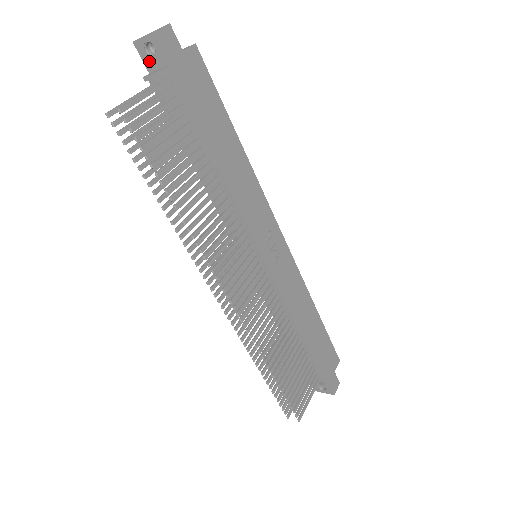
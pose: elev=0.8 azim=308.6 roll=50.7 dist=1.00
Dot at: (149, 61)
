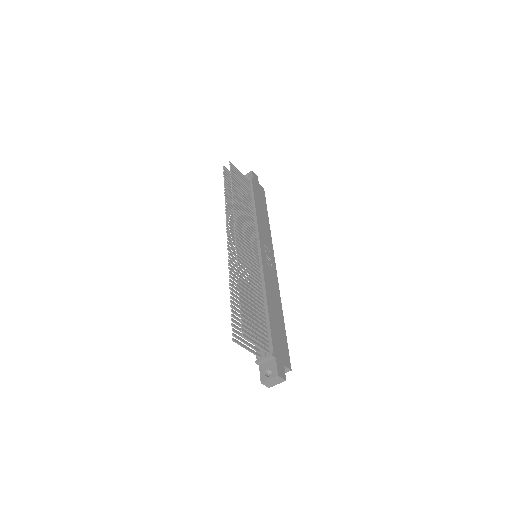
Dot at: occluded
